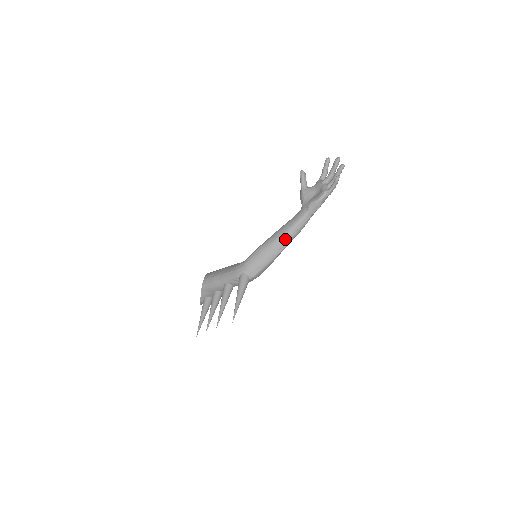
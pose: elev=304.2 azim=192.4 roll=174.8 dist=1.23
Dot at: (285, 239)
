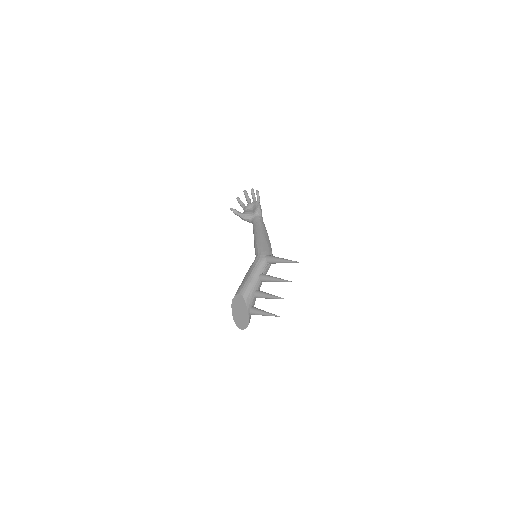
Dot at: (264, 231)
